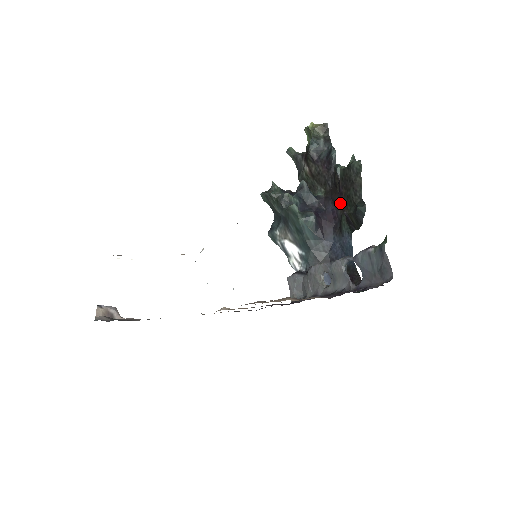
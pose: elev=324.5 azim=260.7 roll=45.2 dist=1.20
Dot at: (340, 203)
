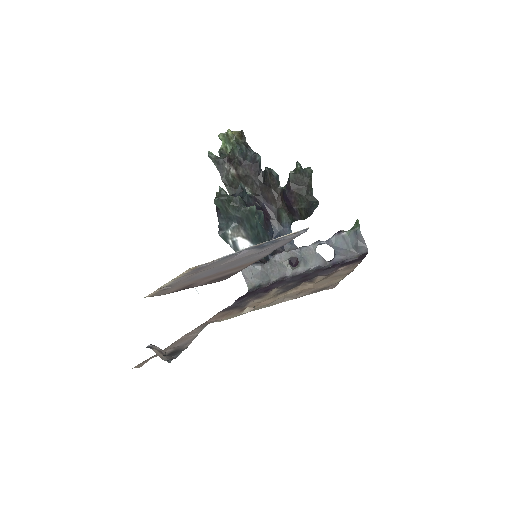
Dot at: (289, 200)
